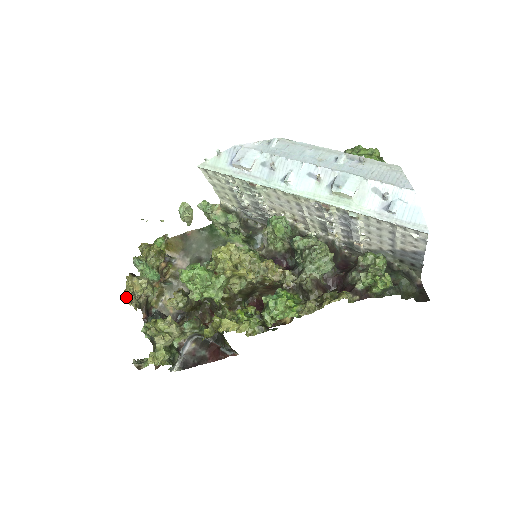
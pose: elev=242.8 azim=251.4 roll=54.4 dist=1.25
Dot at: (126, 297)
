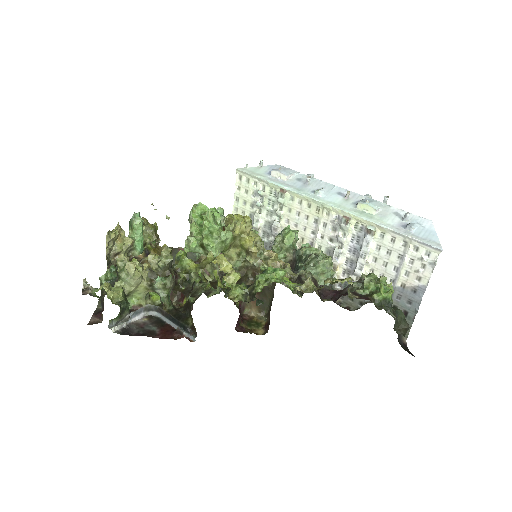
Dot at: (109, 235)
